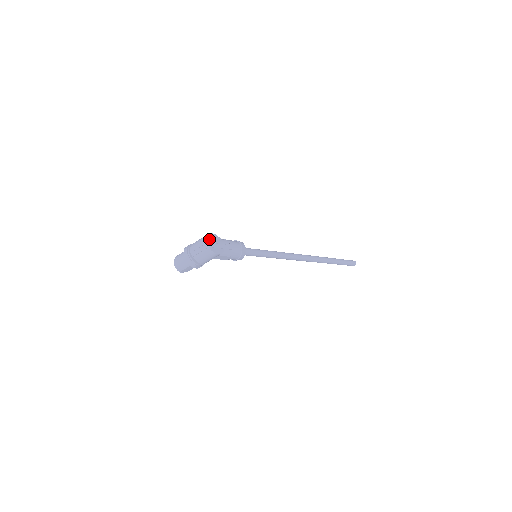
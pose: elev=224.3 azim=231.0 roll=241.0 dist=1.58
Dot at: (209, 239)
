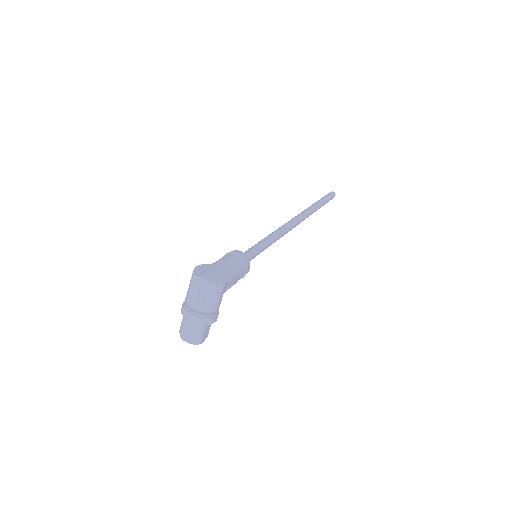
Dot at: (200, 274)
